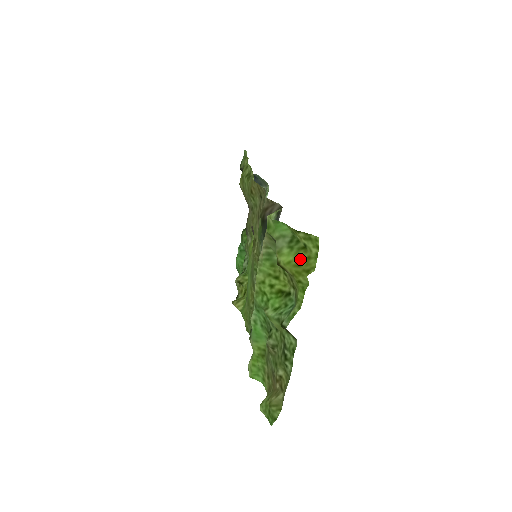
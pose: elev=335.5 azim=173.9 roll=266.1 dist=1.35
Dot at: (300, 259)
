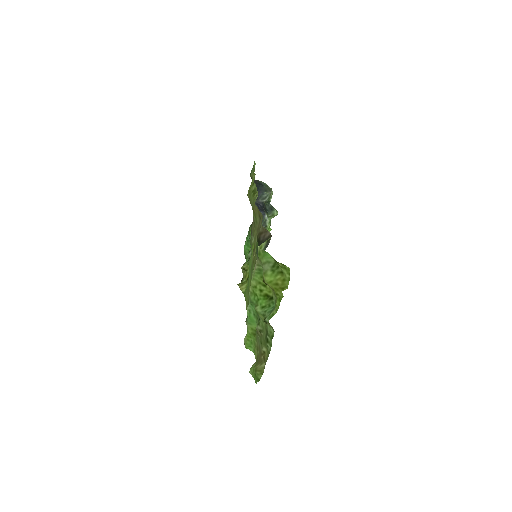
Dot at: (278, 280)
